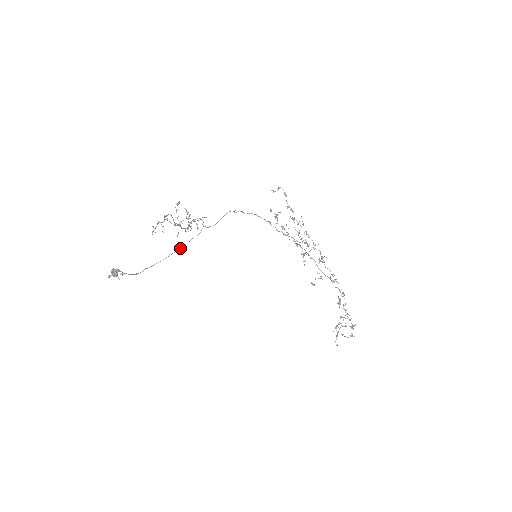
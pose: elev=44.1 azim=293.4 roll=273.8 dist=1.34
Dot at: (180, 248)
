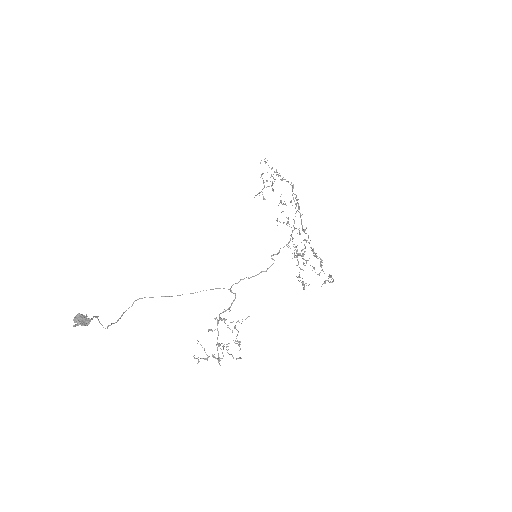
Dot at: occluded
